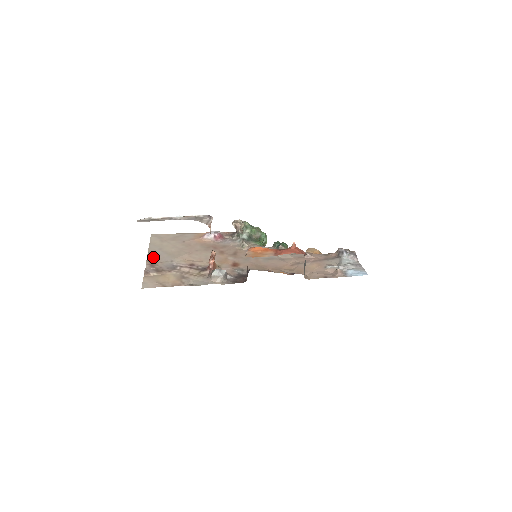
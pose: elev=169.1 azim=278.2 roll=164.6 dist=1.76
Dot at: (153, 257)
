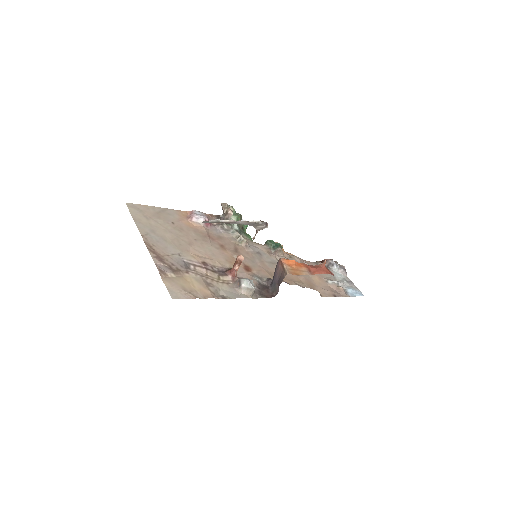
Dot at: (153, 245)
